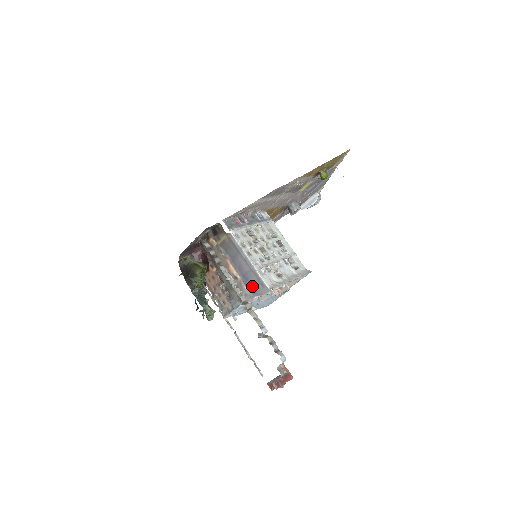
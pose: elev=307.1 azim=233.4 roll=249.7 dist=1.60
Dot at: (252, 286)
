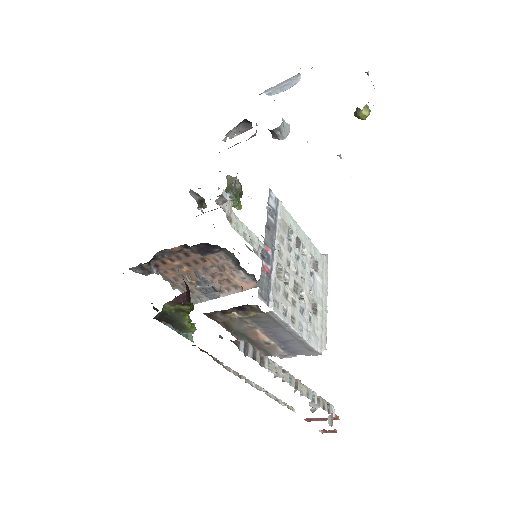
Dot at: (293, 350)
